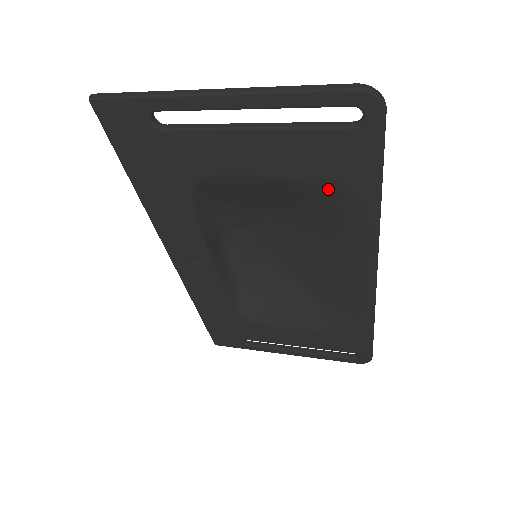
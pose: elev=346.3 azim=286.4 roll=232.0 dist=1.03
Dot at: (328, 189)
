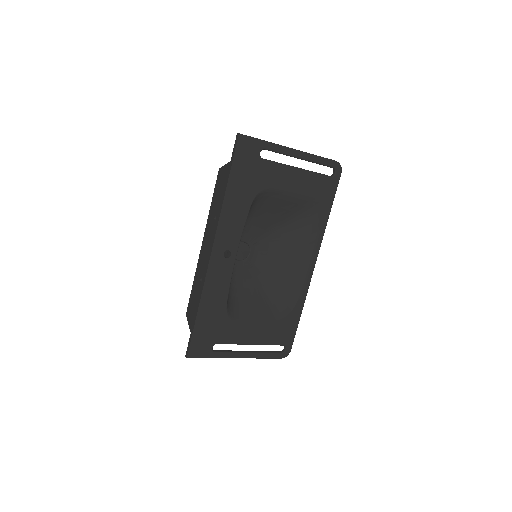
Dot at: (313, 206)
